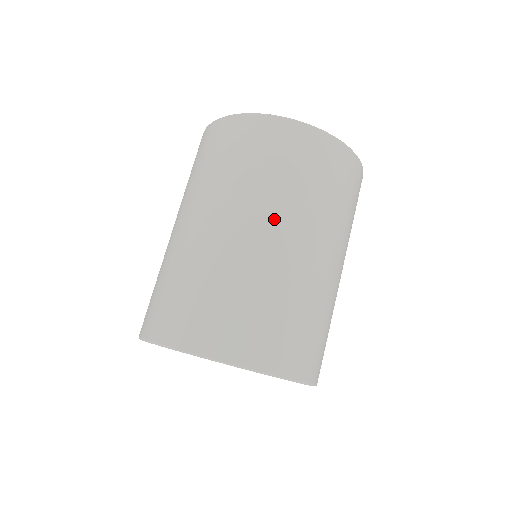
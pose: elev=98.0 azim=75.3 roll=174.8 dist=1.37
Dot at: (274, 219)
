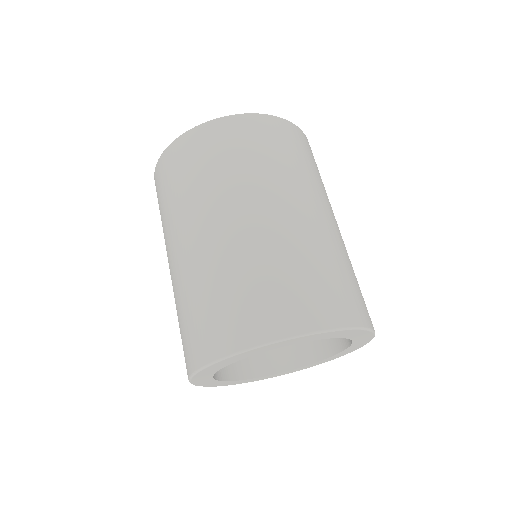
Dot at: (247, 200)
